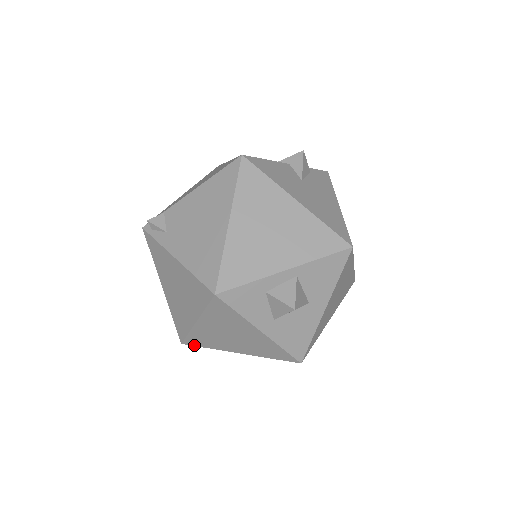
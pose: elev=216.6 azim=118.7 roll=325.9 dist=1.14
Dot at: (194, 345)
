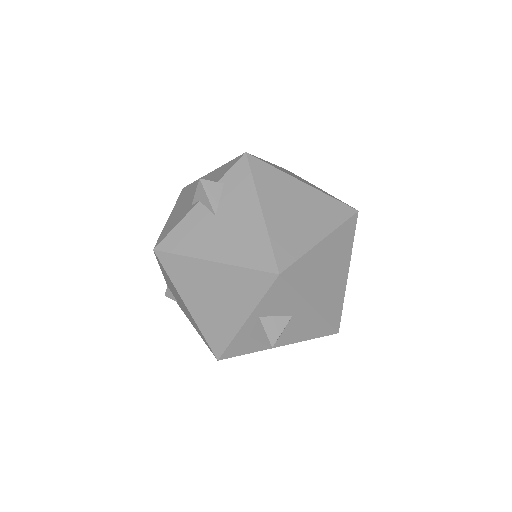
Dot at: occluded
